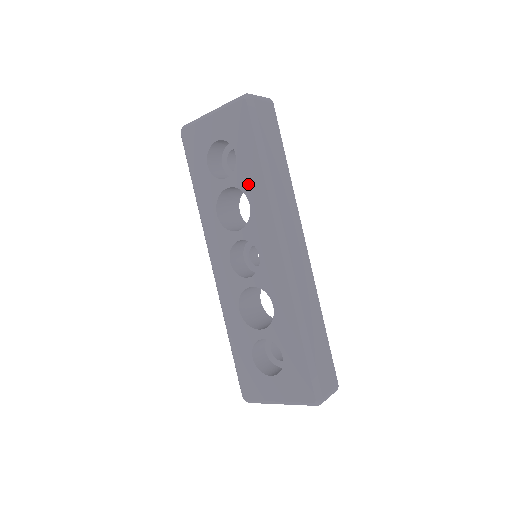
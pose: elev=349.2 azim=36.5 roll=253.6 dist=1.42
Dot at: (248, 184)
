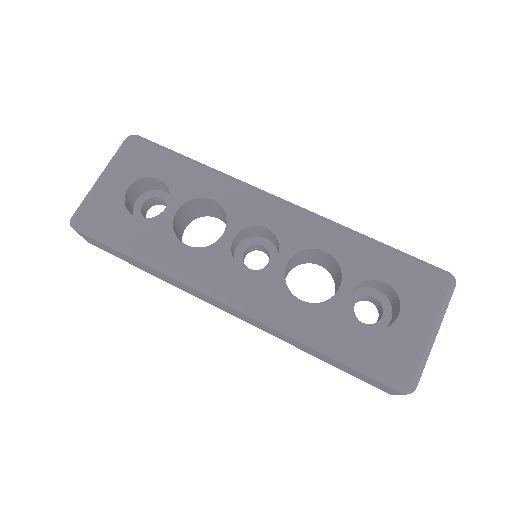
Dot at: (195, 187)
